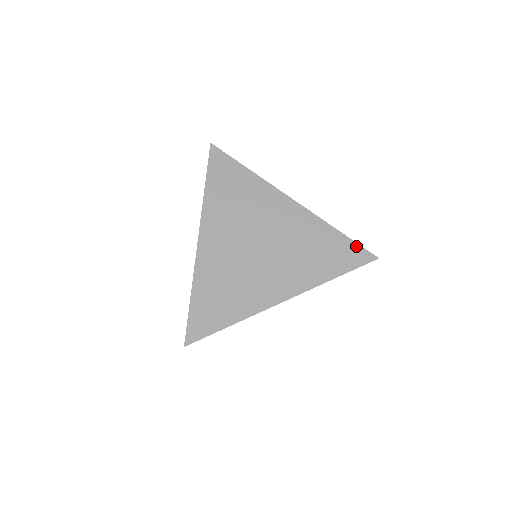
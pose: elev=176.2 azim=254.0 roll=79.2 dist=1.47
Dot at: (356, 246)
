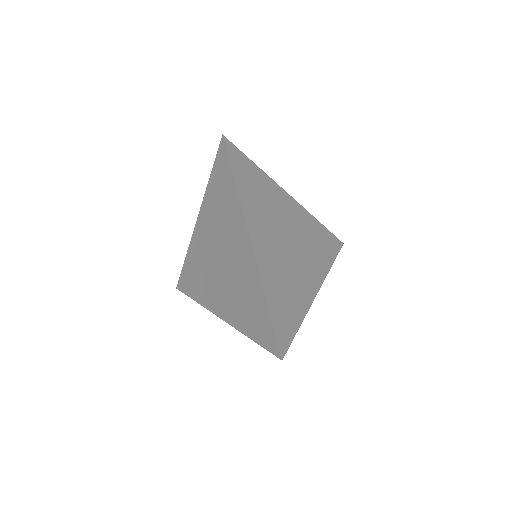
Dot at: (332, 235)
